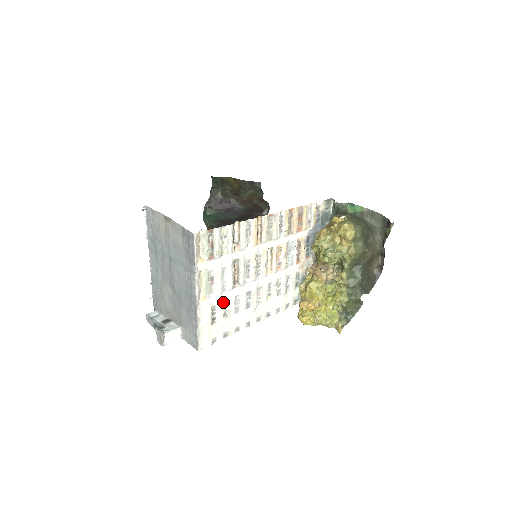
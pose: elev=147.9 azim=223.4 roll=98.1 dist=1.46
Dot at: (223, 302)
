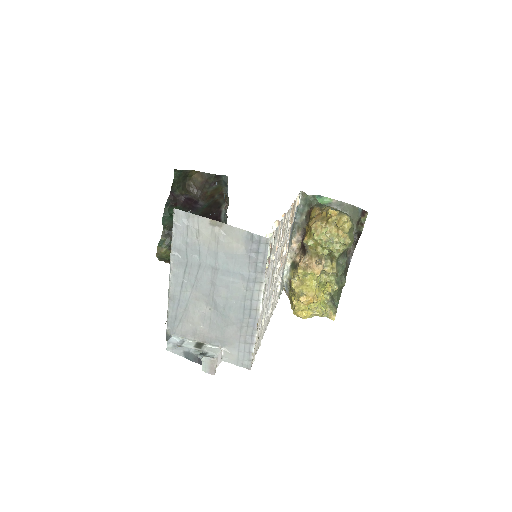
Dot at: (263, 310)
